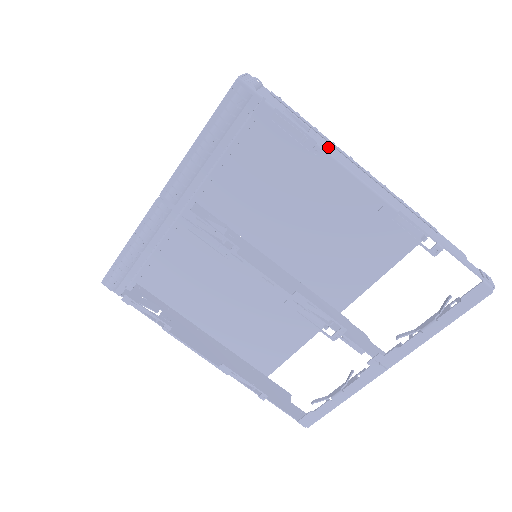
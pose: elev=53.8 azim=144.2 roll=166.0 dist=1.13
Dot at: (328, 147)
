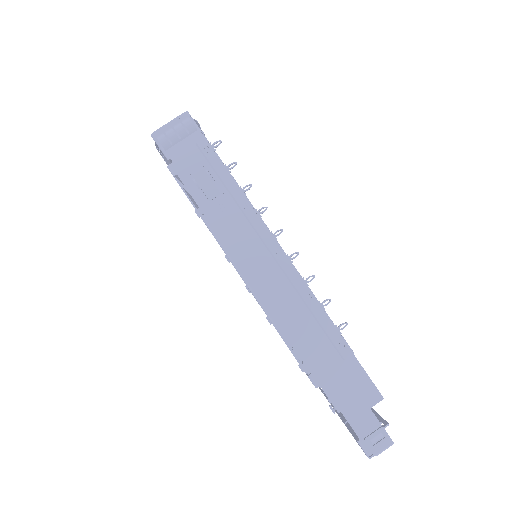
Dot at: (230, 224)
